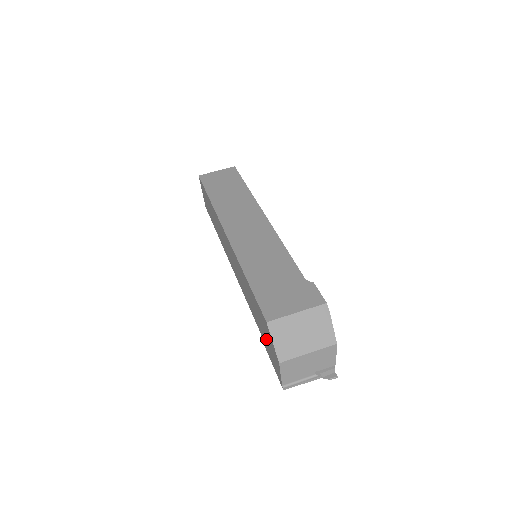
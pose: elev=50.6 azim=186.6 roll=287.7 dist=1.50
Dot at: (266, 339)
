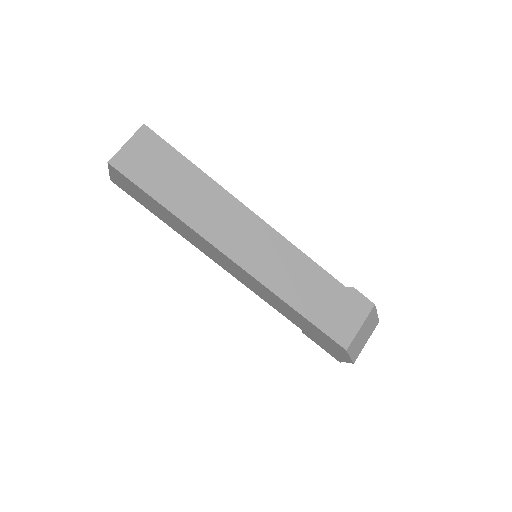
Dot at: (323, 343)
